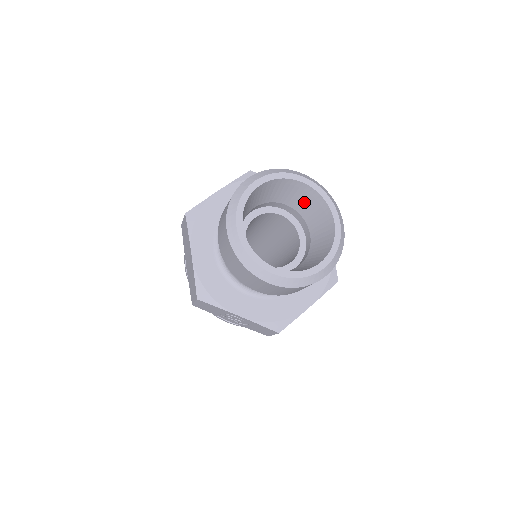
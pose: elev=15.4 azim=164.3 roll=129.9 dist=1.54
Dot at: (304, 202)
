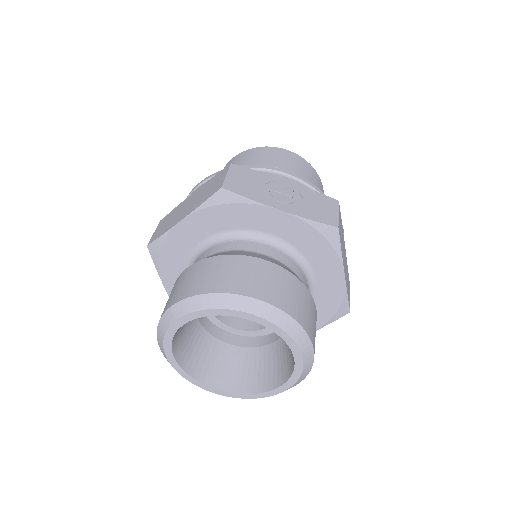
Dot at: occluded
